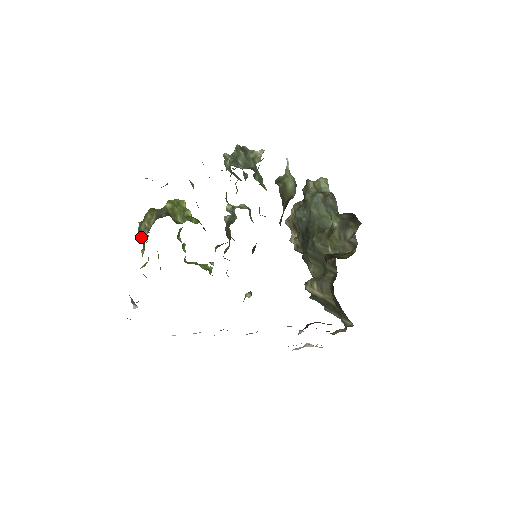
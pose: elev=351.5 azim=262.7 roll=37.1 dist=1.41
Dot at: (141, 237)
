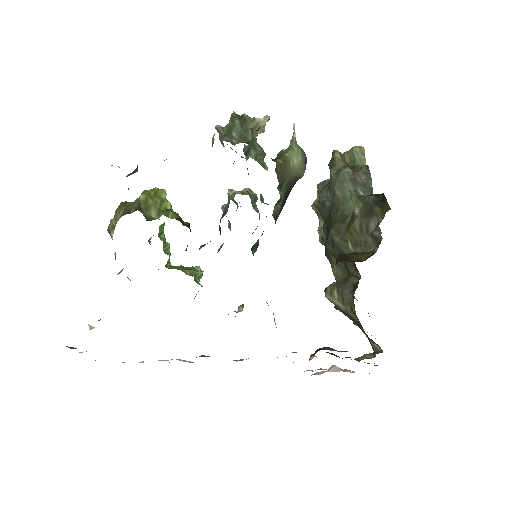
Dot at: occluded
